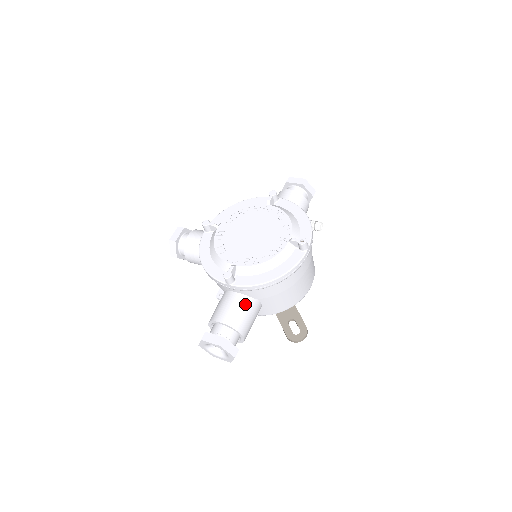
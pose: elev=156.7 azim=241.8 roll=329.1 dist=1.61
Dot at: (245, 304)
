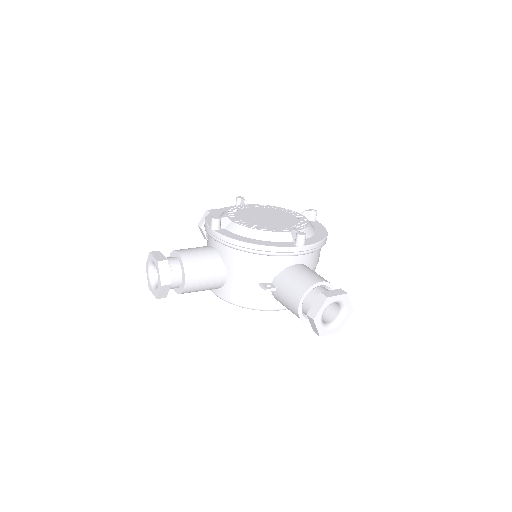
Dot at: occluded
